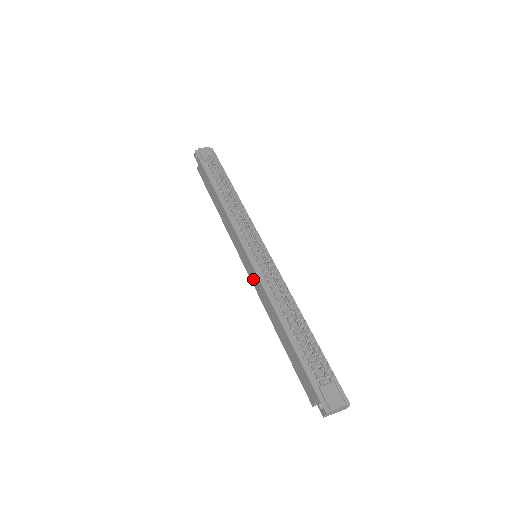
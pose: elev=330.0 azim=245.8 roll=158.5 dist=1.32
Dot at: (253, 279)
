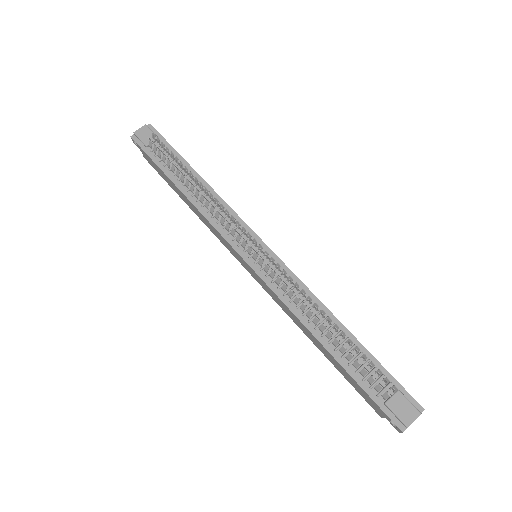
Dot at: (263, 286)
